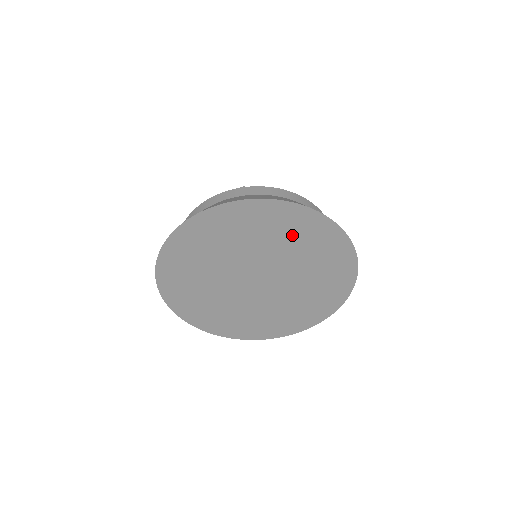
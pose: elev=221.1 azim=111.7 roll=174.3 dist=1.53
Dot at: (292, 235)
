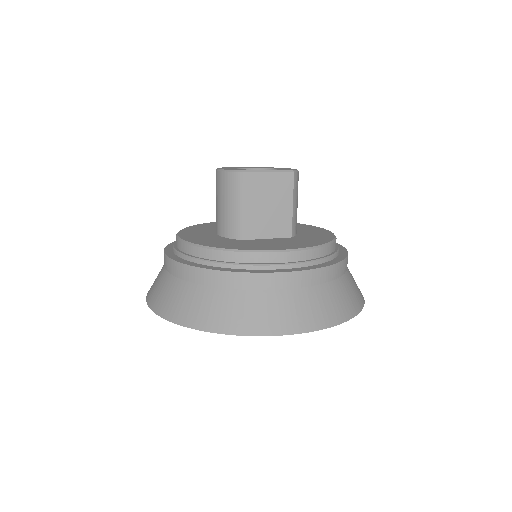
Dot at: occluded
